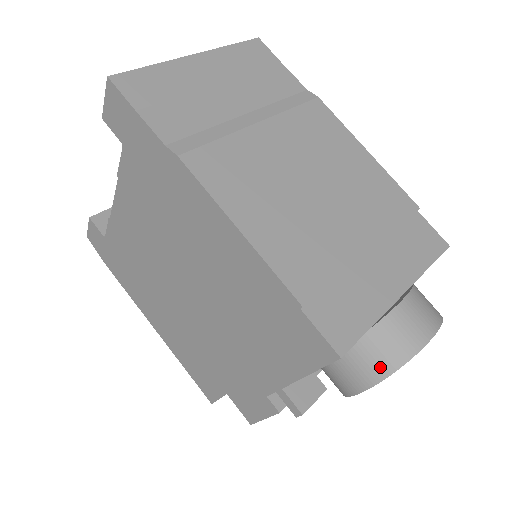
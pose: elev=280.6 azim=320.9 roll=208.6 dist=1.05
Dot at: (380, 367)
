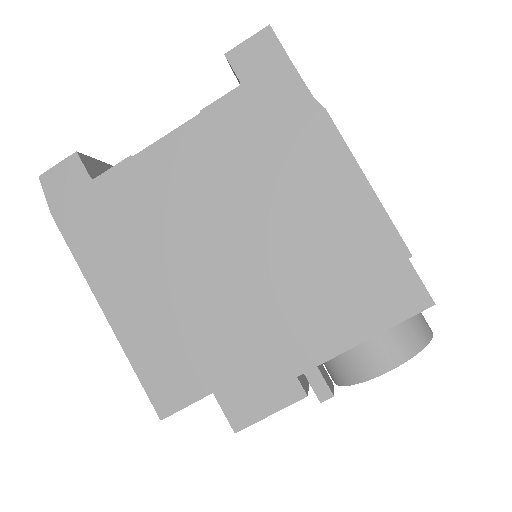
Dot at: (415, 342)
